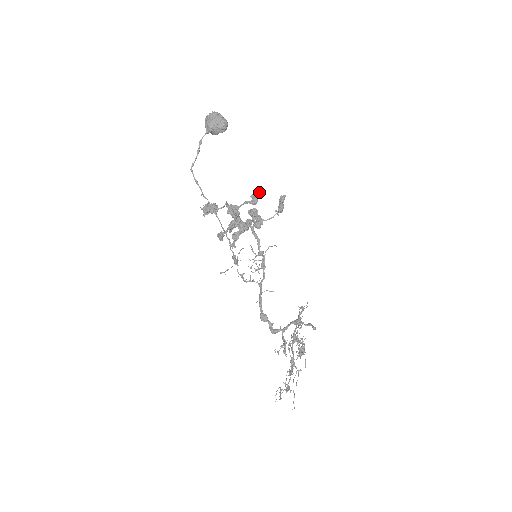
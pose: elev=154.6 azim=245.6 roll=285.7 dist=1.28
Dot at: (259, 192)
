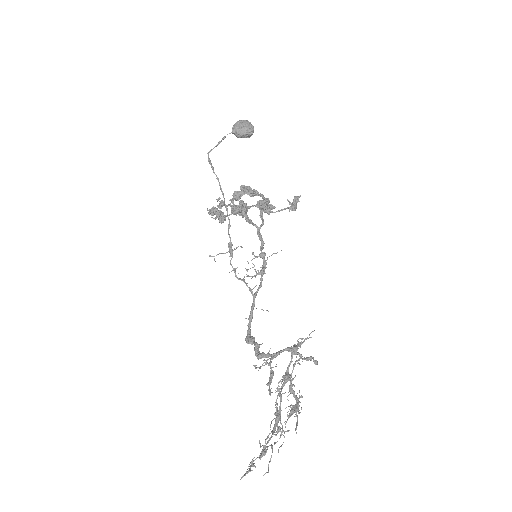
Dot at: (273, 206)
